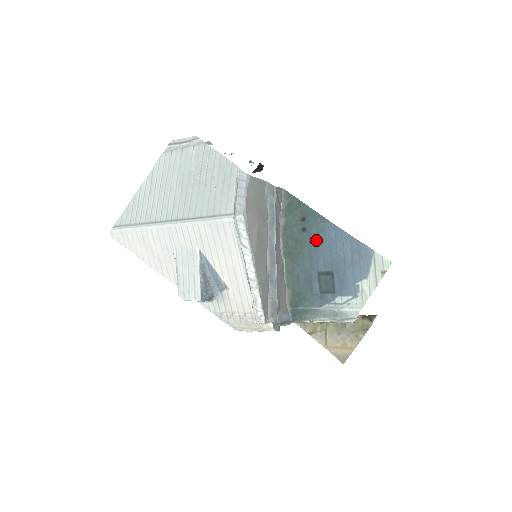
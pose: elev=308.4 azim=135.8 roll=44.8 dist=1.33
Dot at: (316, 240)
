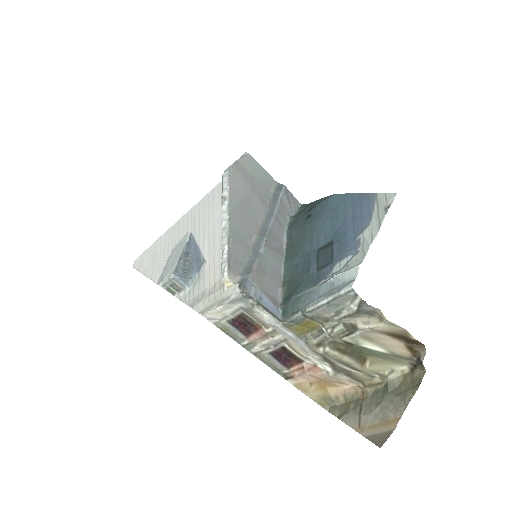
Dot at: (319, 218)
